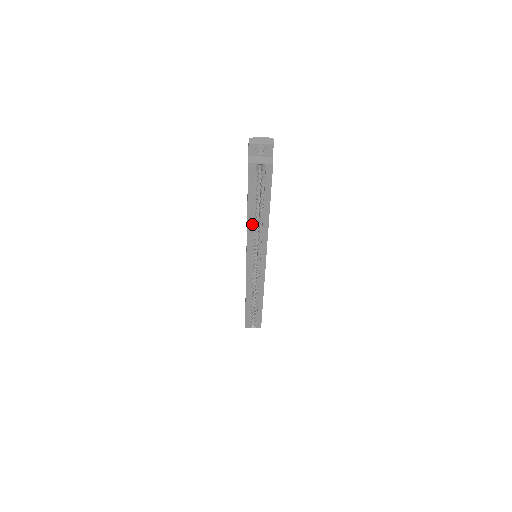
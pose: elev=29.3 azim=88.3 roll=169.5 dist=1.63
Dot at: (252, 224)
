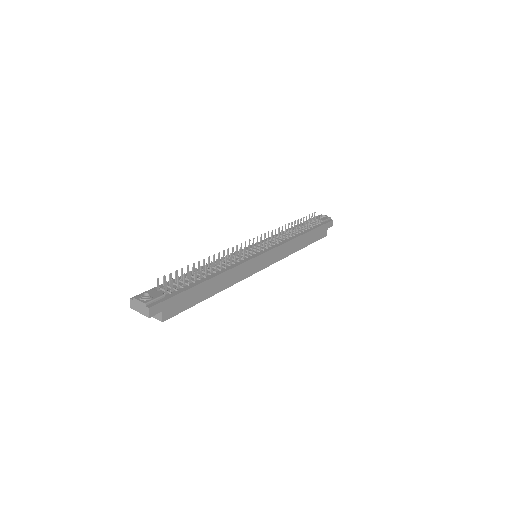
Dot at: occluded
